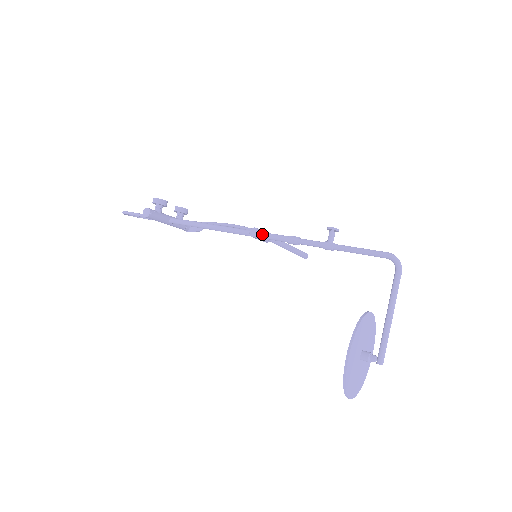
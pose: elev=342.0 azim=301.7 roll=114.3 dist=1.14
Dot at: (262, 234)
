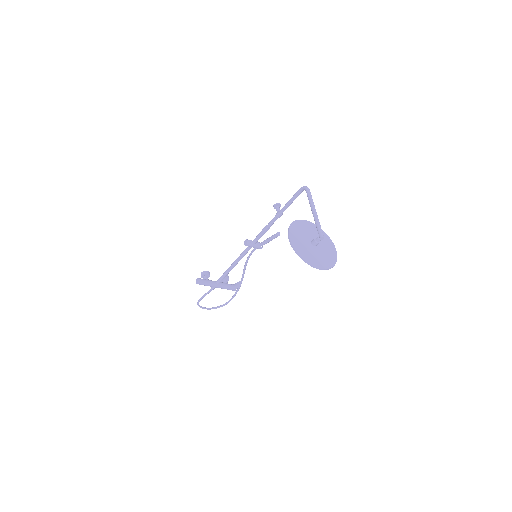
Dot at: (251, 241)
